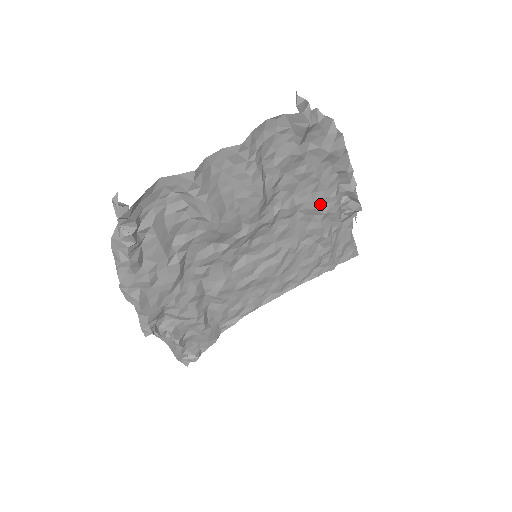
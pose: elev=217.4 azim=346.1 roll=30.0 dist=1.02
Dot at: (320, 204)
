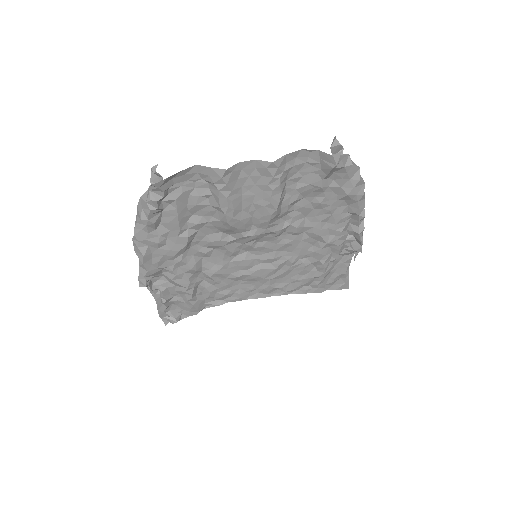
Dot at: (326, 233)
